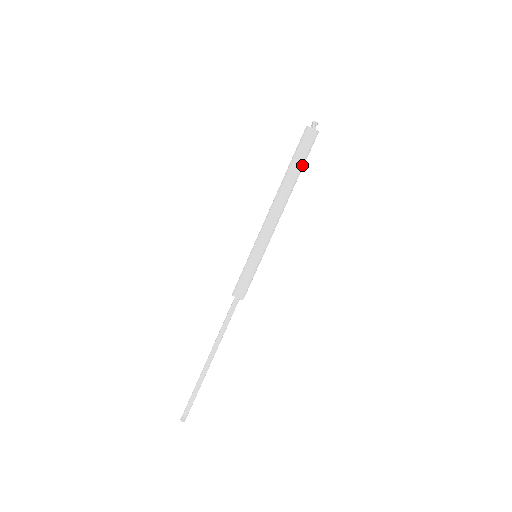
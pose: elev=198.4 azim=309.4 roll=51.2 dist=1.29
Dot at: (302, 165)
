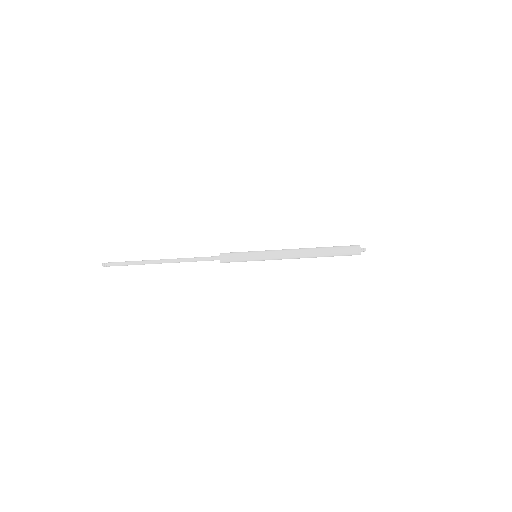
Dot at: (333, 256)
